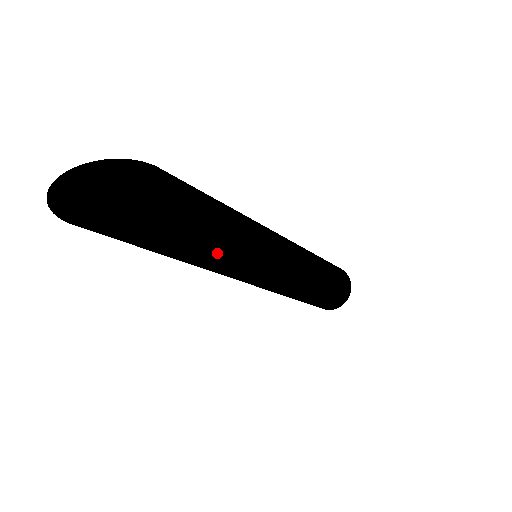
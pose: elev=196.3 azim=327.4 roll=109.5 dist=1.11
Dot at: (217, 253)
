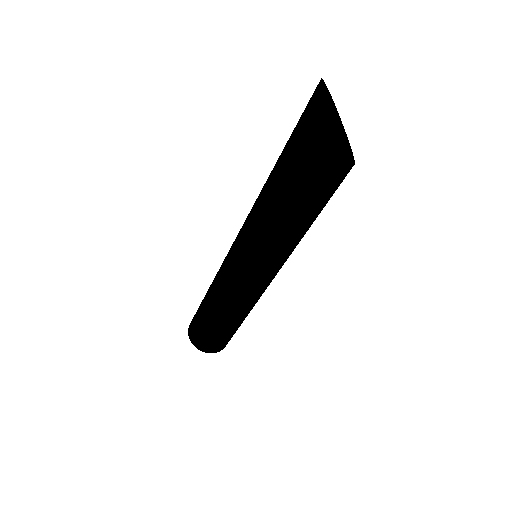
Dot at: (307, 224)
